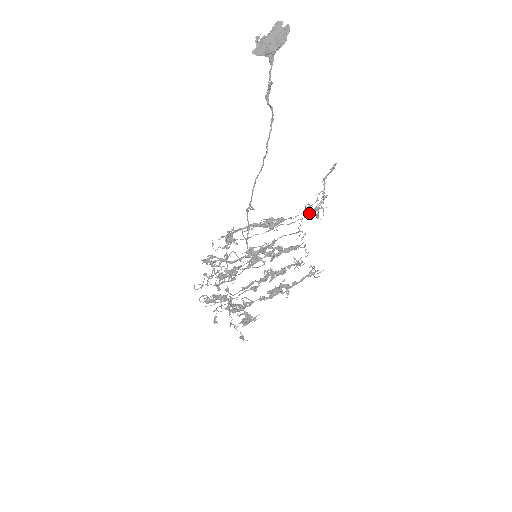
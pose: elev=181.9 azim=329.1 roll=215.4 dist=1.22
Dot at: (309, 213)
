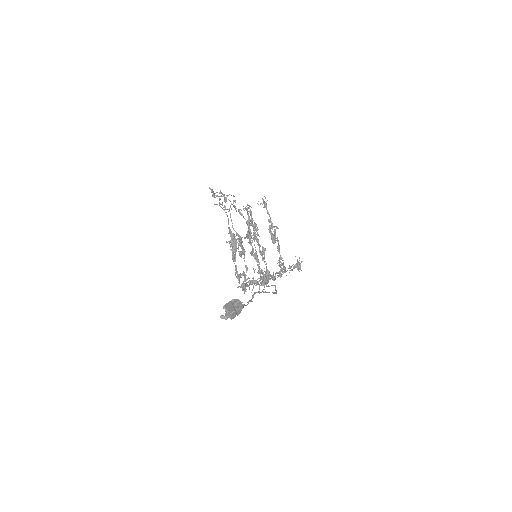
Dot at: occluded
